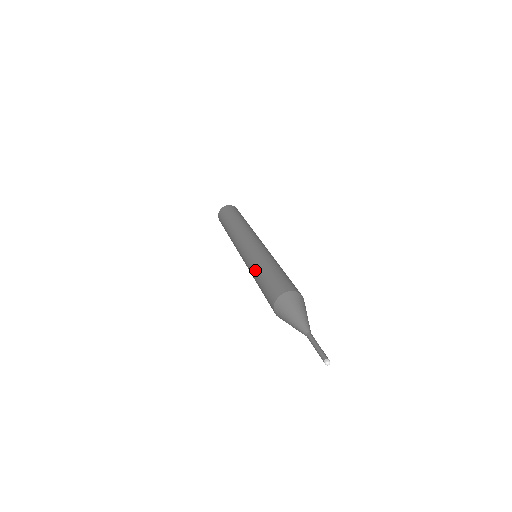
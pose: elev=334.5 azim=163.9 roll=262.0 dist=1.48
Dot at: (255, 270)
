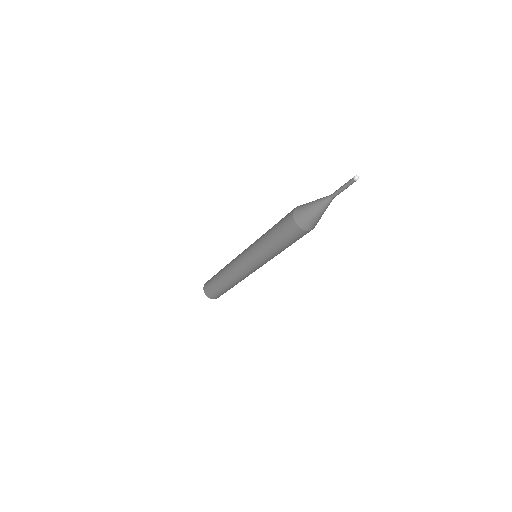
Dot at: (263, 238)
